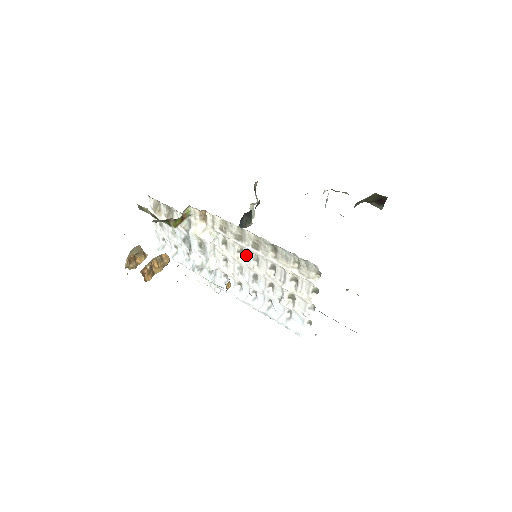
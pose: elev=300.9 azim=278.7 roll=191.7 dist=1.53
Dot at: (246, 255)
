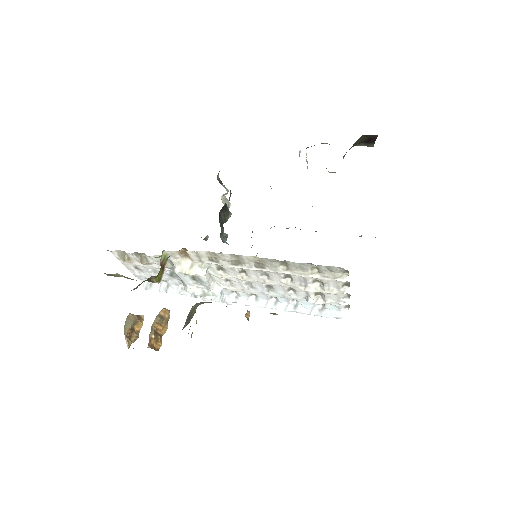
Dot at: (251, 274)
